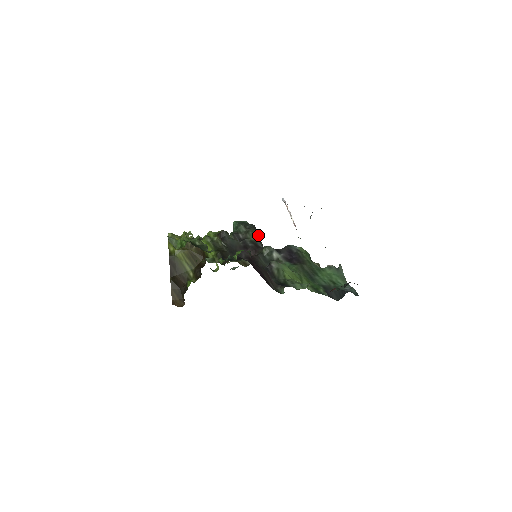
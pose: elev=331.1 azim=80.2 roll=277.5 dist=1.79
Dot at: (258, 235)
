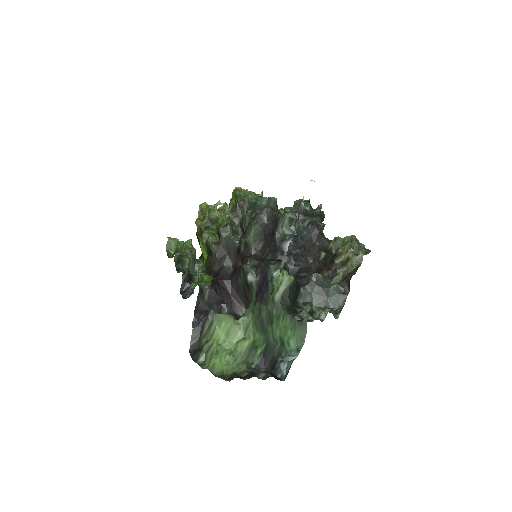
Dot at: (259, 231)
